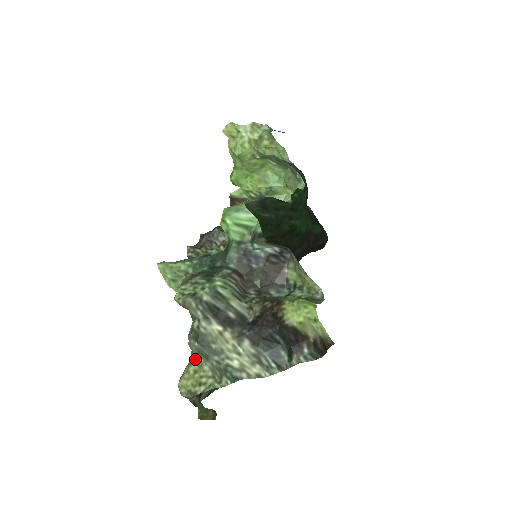
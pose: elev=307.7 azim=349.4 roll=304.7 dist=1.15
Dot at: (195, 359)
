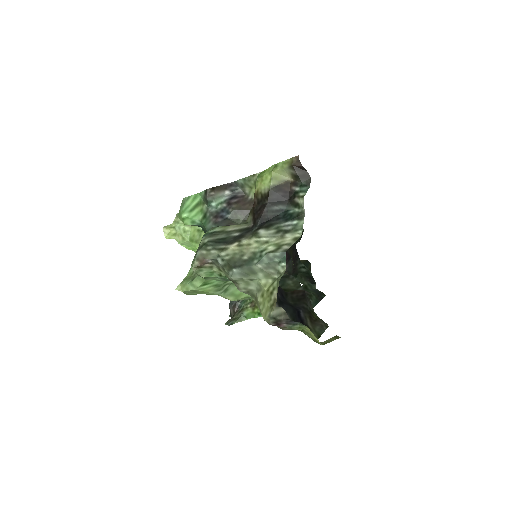
Dot at: (255, 293)
